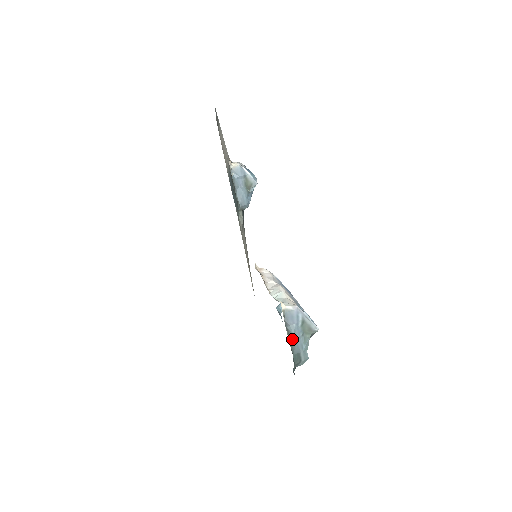
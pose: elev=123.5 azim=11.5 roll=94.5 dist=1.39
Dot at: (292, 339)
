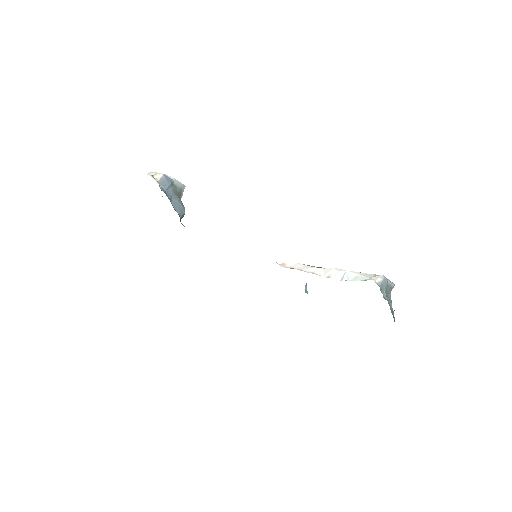
Dot at: (389, 305)
